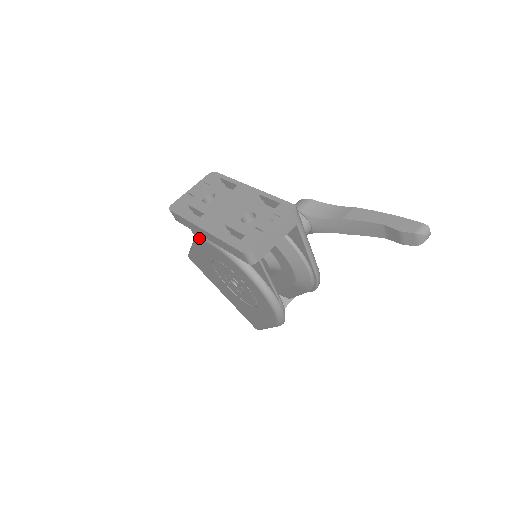
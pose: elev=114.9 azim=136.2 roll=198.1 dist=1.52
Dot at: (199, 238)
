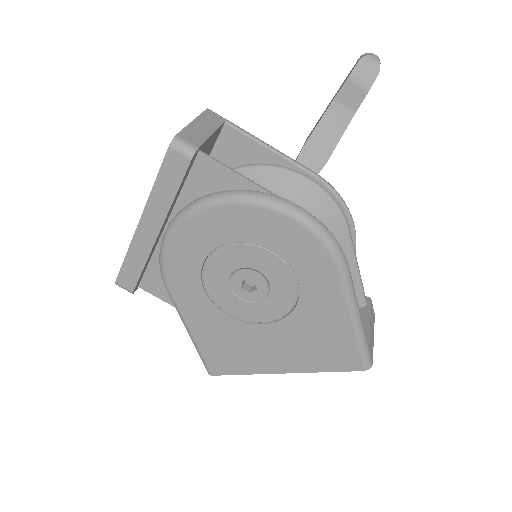
Dot at: (161, 268)
